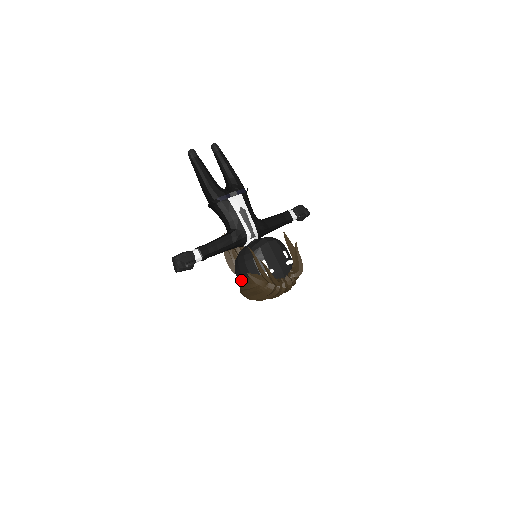
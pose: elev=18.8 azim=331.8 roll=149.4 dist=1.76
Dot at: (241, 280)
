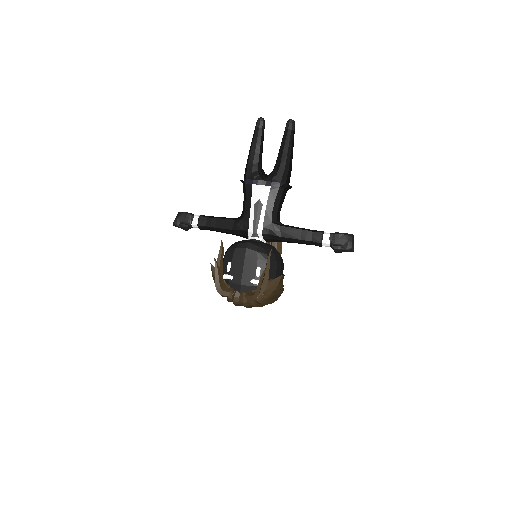
Dot at: occluded
